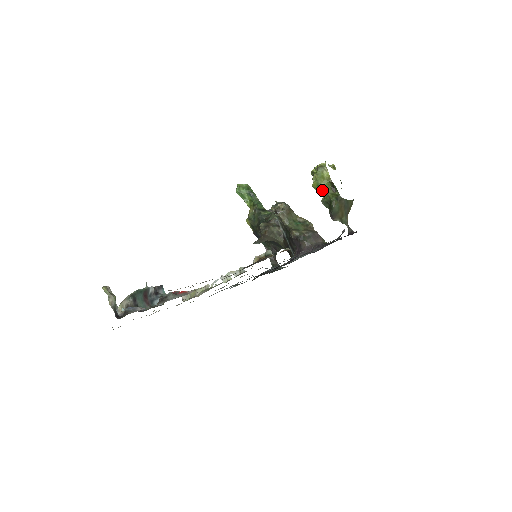
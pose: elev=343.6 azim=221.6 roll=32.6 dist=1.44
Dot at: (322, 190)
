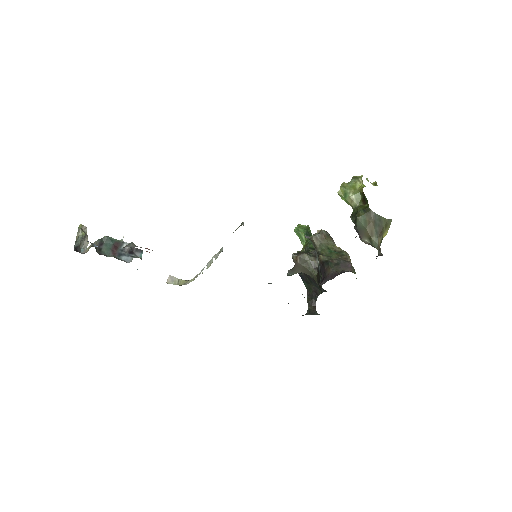
Dot at: (351, 201)
